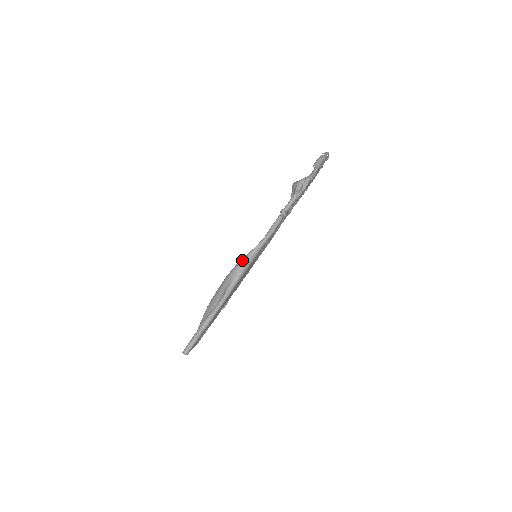
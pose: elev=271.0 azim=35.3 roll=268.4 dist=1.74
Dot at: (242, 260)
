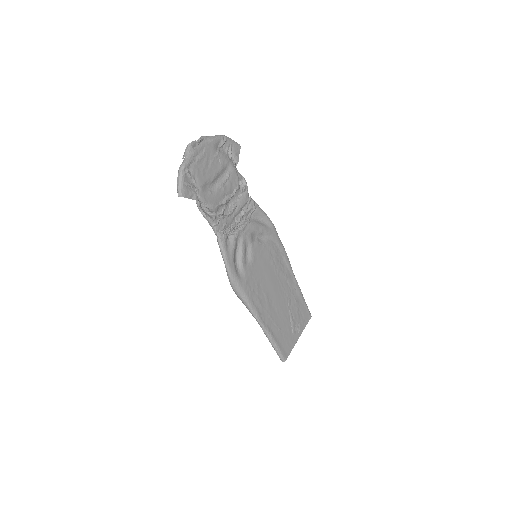
Dot at: occluded
